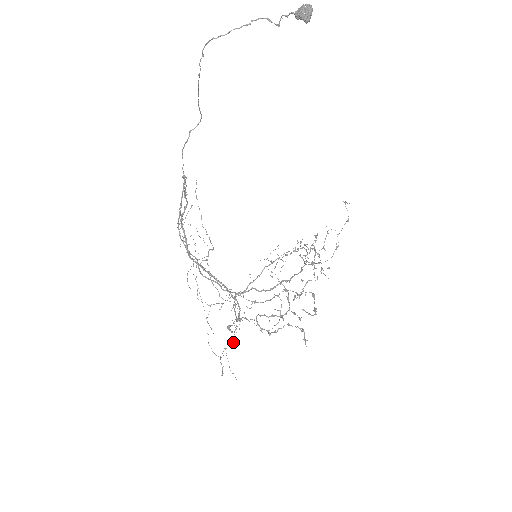
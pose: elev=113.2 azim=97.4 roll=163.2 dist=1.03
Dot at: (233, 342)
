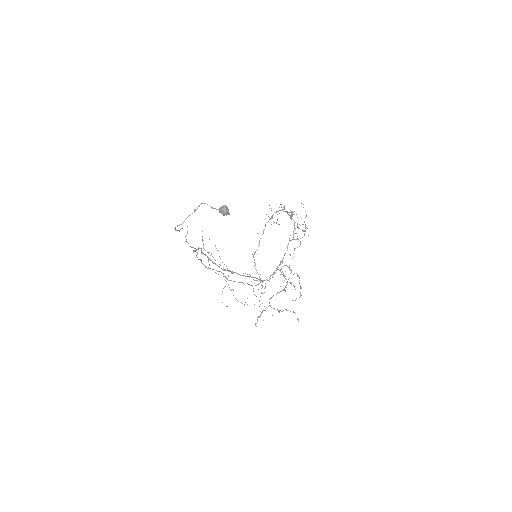
Dot at: occluded
